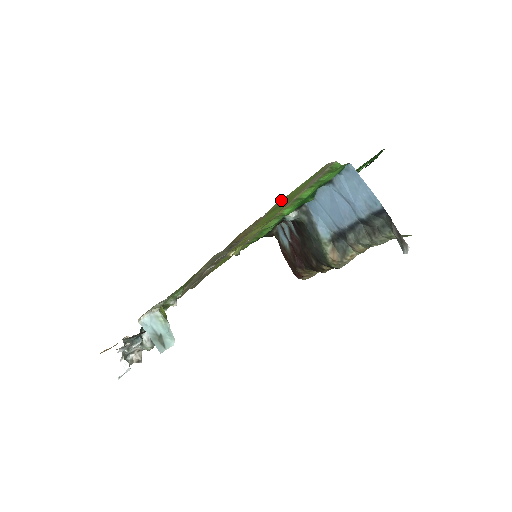
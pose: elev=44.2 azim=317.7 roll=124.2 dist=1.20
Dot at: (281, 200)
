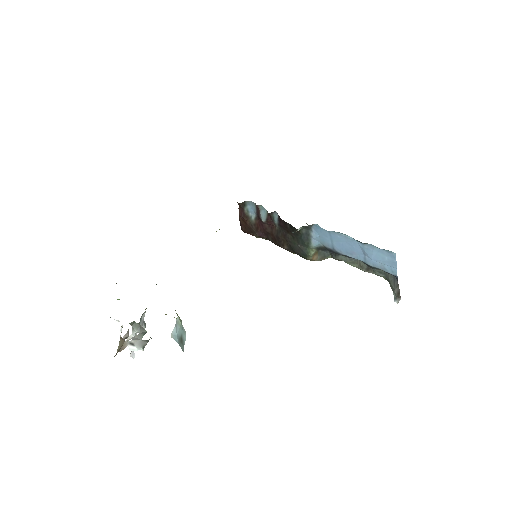
Dot at: occluded
